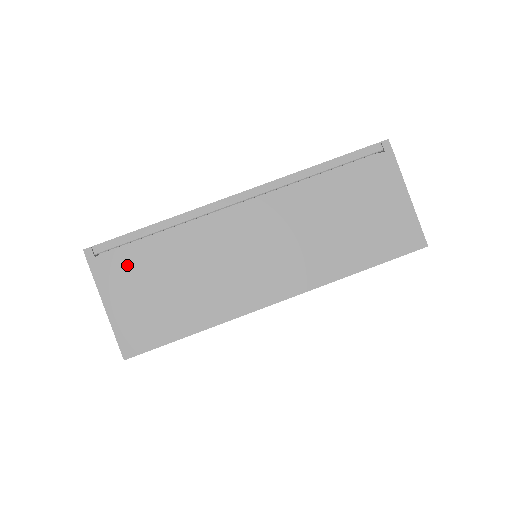
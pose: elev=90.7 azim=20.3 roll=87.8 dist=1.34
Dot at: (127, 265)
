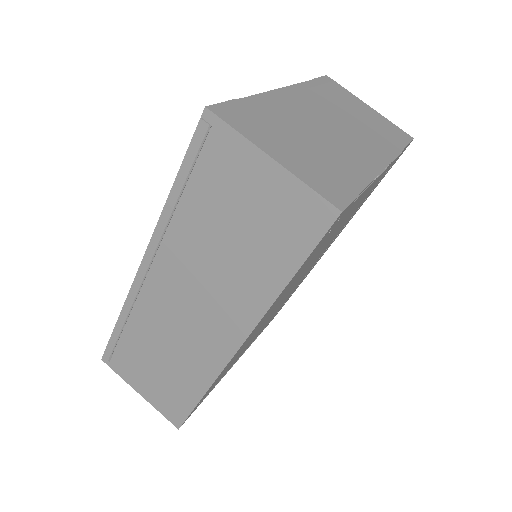
Dot at: (128, 360)
